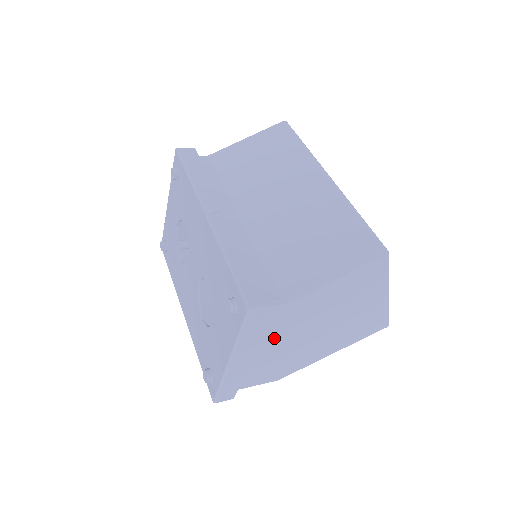
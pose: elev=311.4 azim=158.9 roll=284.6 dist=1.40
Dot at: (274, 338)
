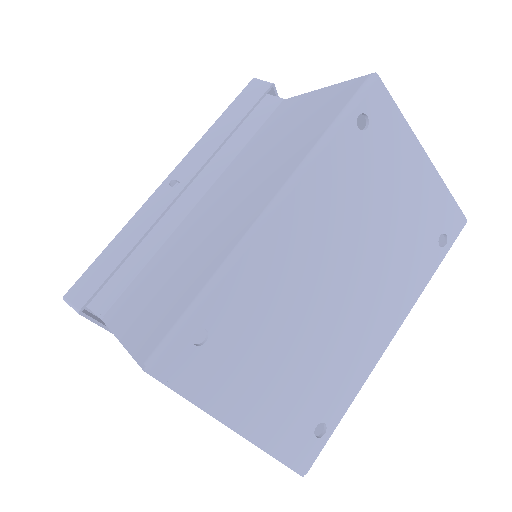
Dot at: occluded
